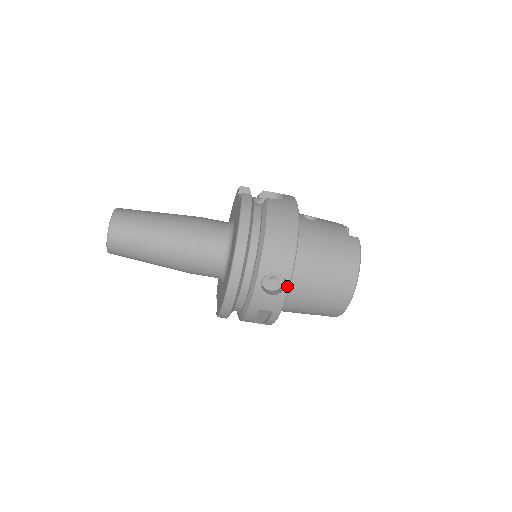
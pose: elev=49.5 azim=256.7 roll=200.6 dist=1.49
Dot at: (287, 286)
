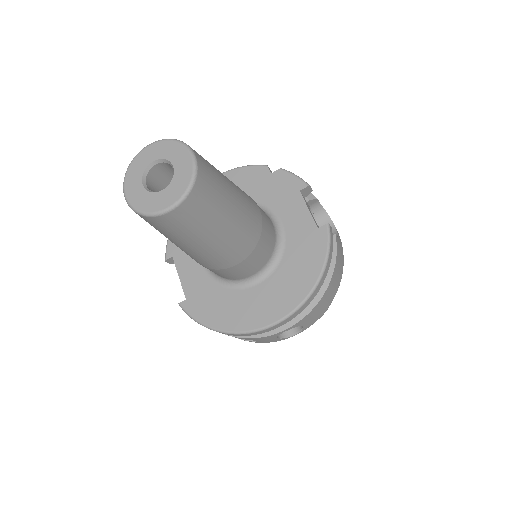
Dot at: occluded
